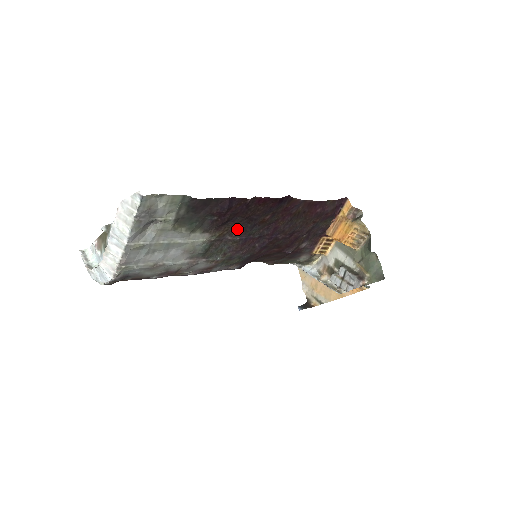
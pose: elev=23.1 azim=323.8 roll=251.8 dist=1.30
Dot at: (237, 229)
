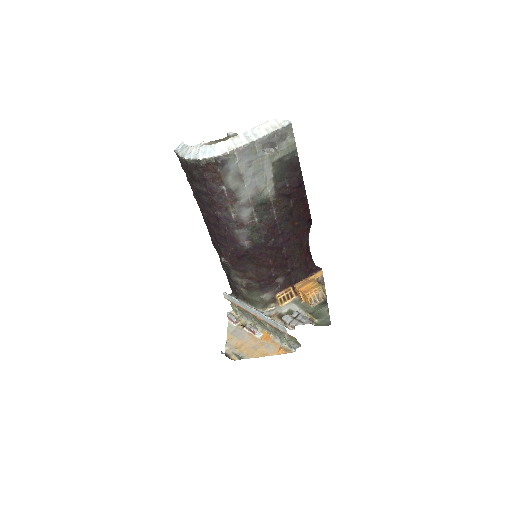
Dot at: (282, 210)
